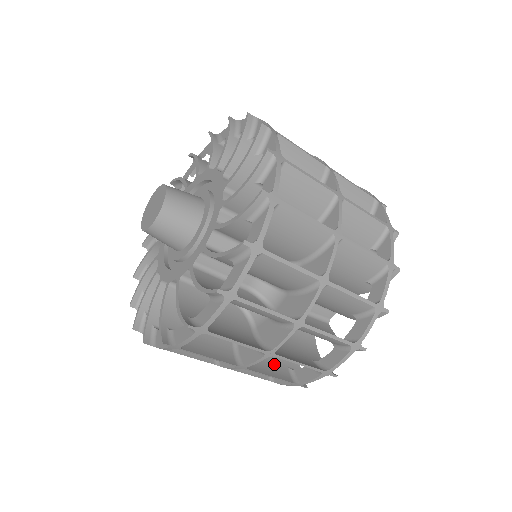
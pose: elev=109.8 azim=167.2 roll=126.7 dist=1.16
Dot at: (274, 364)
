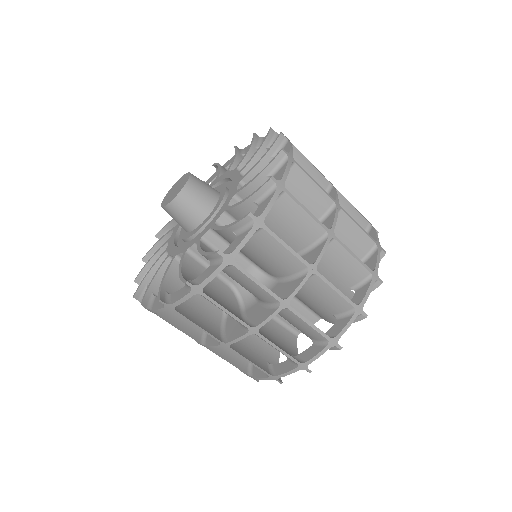
Dot at: (279, 346)
